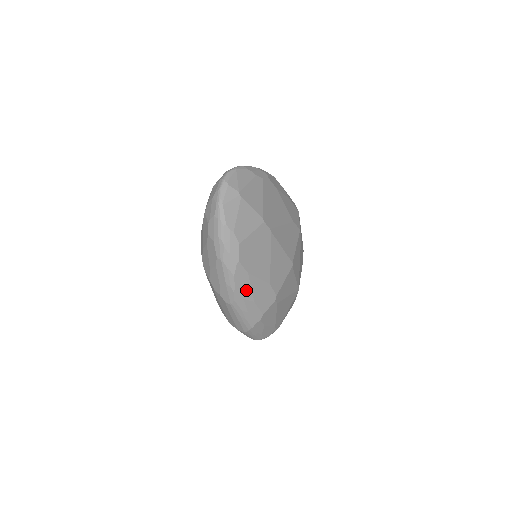
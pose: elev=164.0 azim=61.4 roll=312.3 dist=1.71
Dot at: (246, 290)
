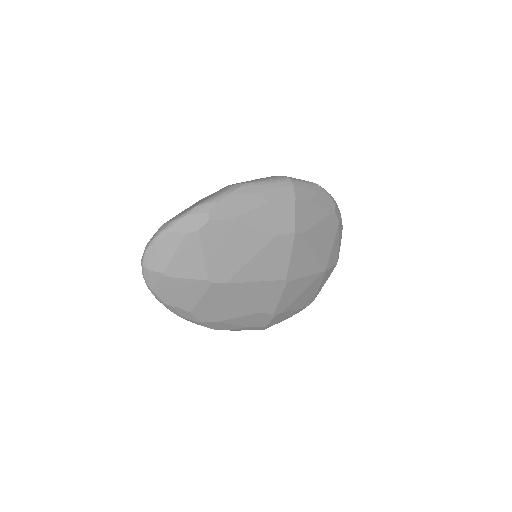
Dot at: (229, 326)
